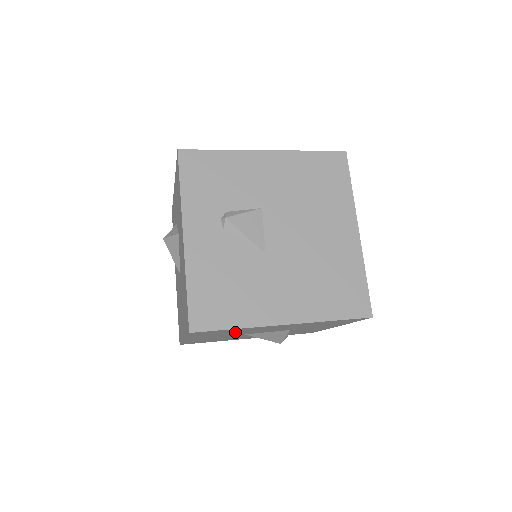
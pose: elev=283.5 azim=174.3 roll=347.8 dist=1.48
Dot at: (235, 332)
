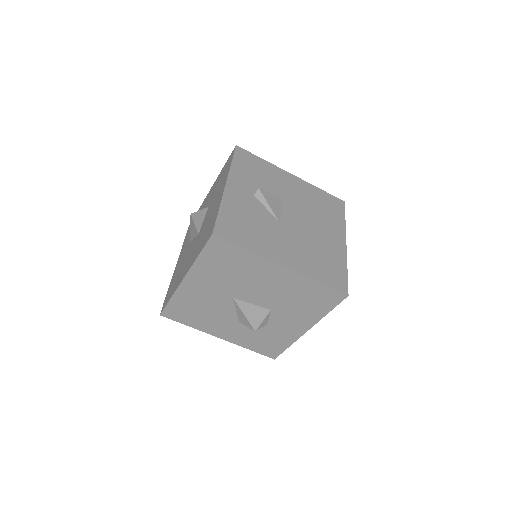
Dot at: (235, 274)
